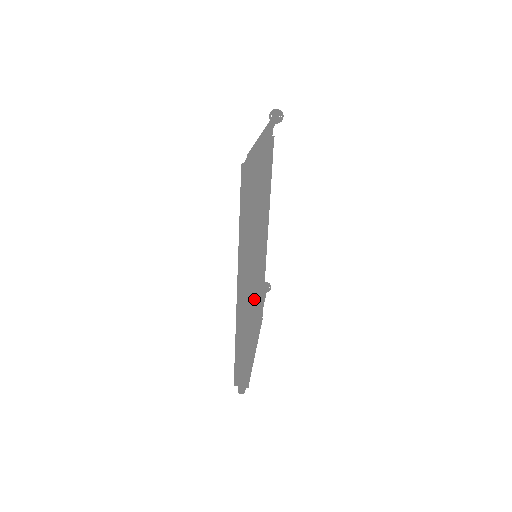
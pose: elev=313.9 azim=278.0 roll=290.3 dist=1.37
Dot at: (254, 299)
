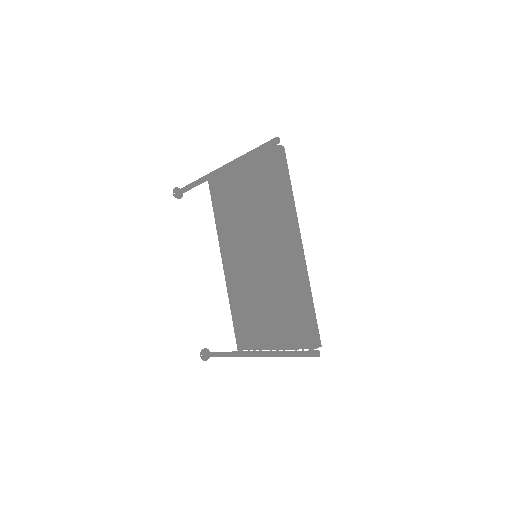
Dot at: occluded
